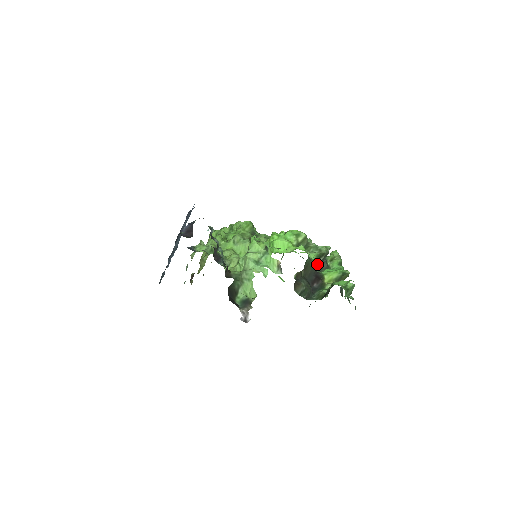
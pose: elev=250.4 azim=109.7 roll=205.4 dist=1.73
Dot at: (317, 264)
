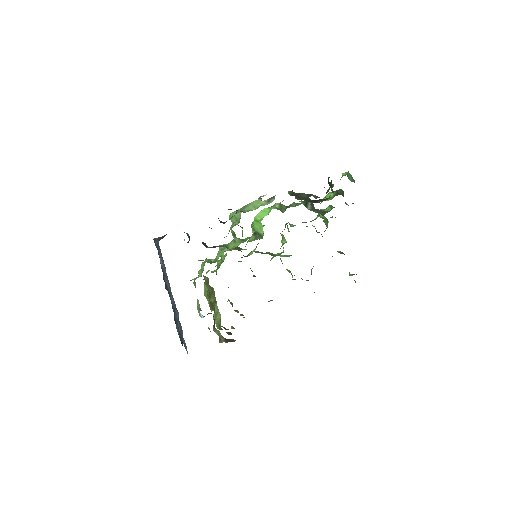
Dot at: occluded
